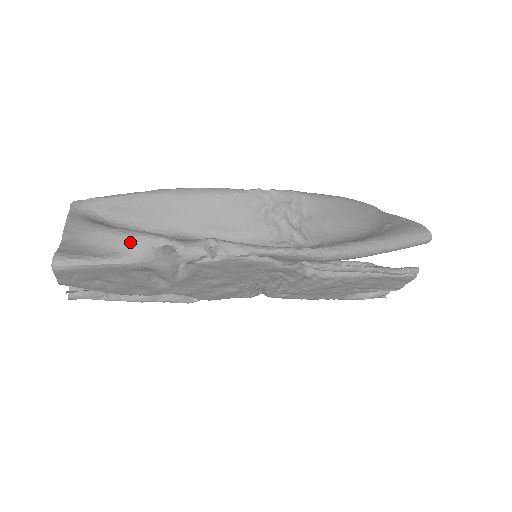
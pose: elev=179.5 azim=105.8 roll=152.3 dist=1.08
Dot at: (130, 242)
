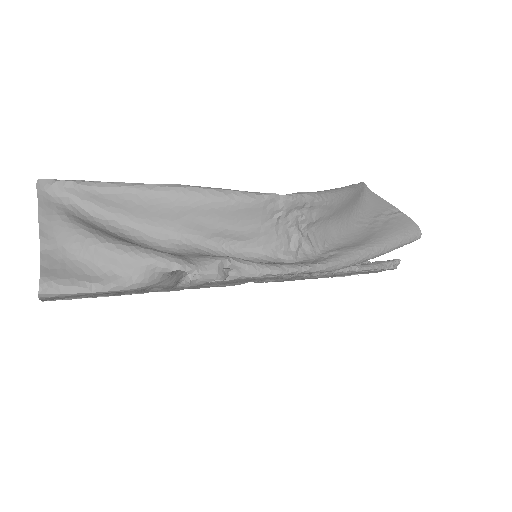
Dot at: (134, 264)
